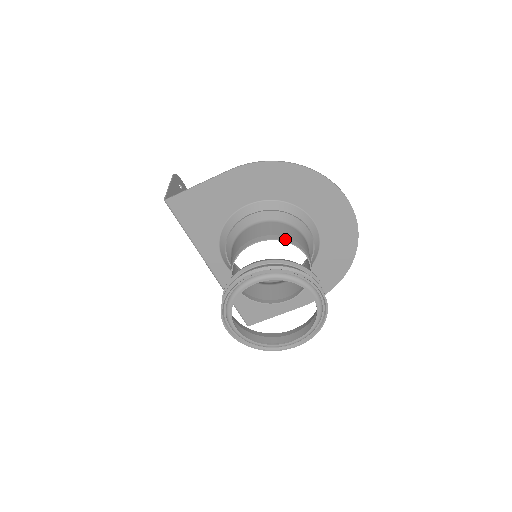
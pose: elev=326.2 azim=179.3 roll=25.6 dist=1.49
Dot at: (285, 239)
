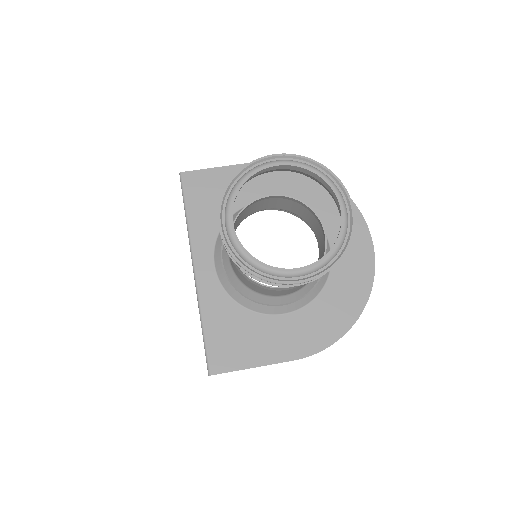
Dot at: (304, 203)
